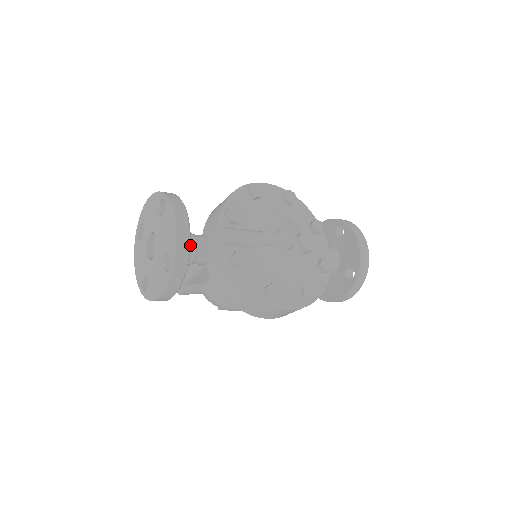
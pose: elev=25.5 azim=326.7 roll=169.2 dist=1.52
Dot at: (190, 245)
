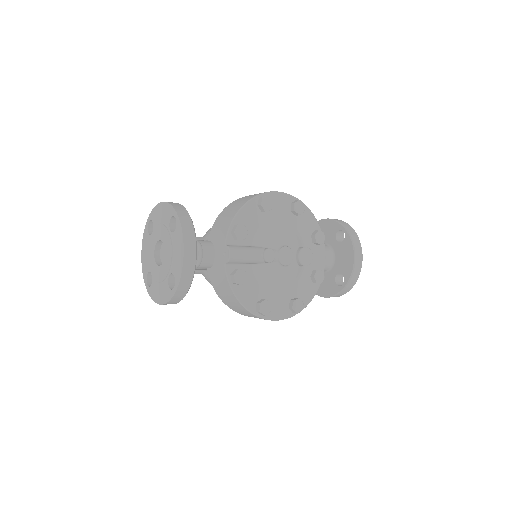
Dot at: occluded
